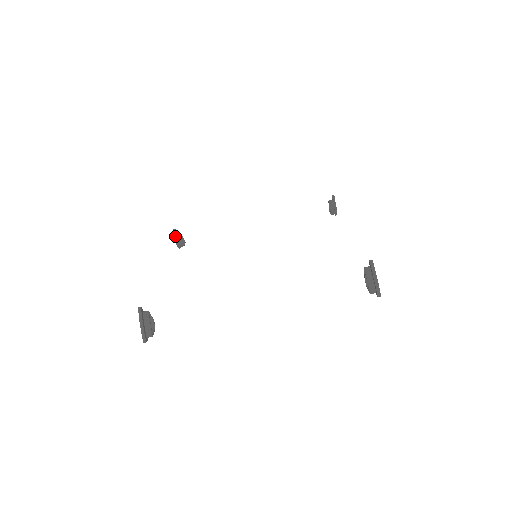
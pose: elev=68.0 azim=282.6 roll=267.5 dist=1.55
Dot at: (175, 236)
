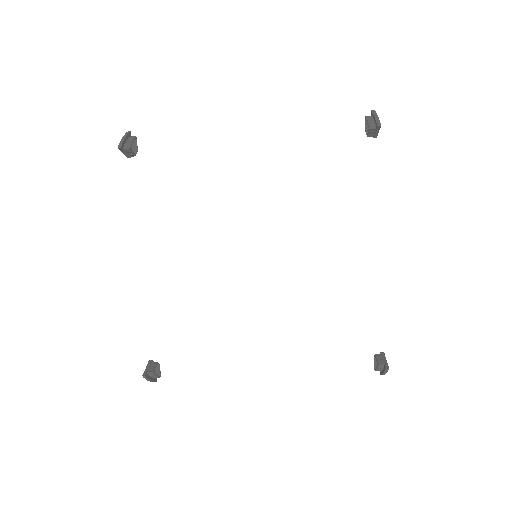
Dot at: (122, 152)
